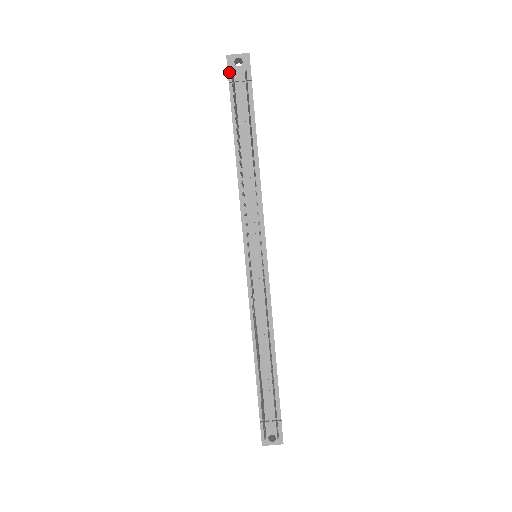
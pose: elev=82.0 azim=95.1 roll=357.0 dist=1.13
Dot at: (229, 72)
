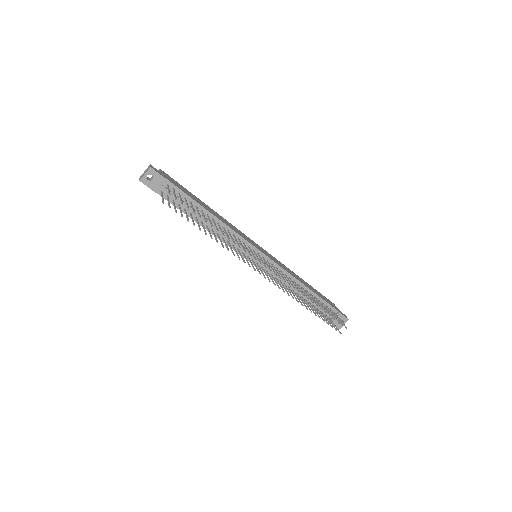
Dot at: (150, 188)
